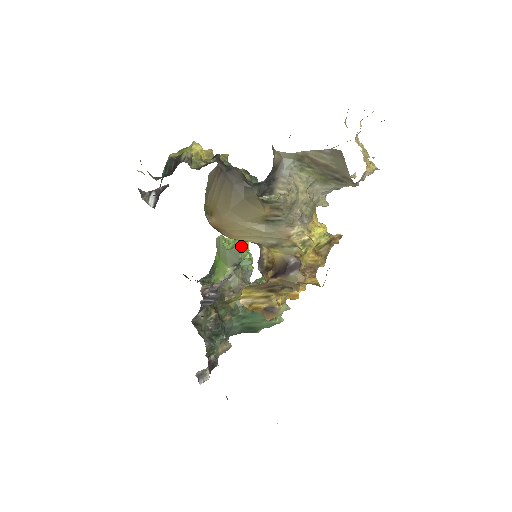
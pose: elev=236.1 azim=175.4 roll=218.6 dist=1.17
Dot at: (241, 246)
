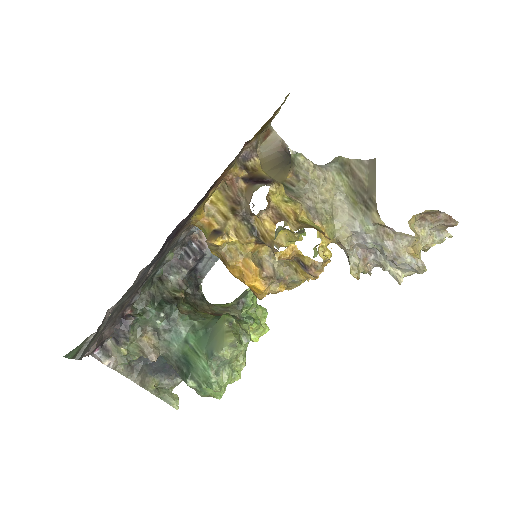
Dot at: (259, 314)
